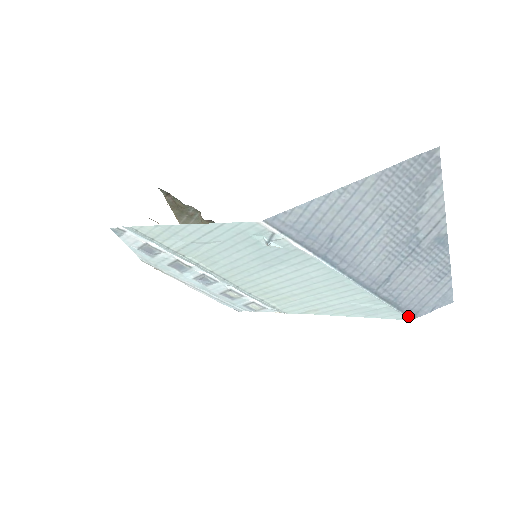
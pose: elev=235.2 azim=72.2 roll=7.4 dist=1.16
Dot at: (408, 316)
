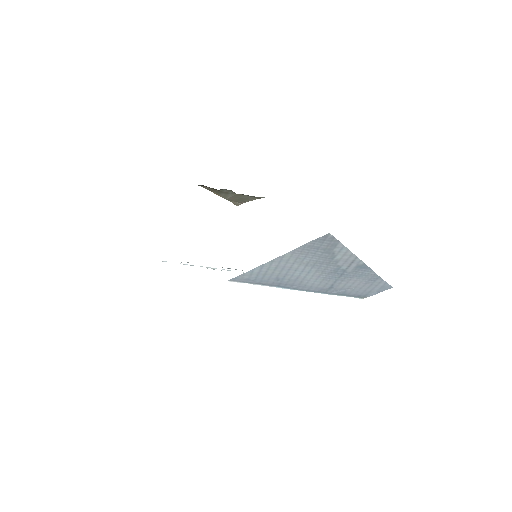
Dot at: (359, 297)
